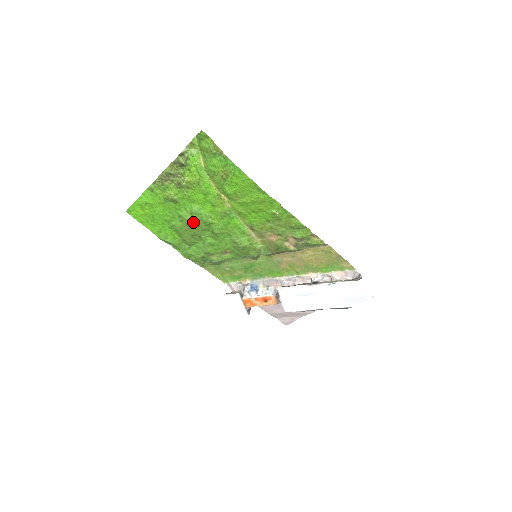
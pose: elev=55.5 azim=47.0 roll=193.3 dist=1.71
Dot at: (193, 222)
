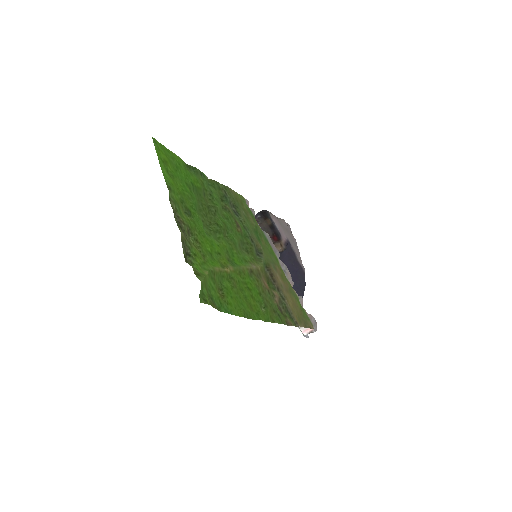
Dot at: (205, 221)
